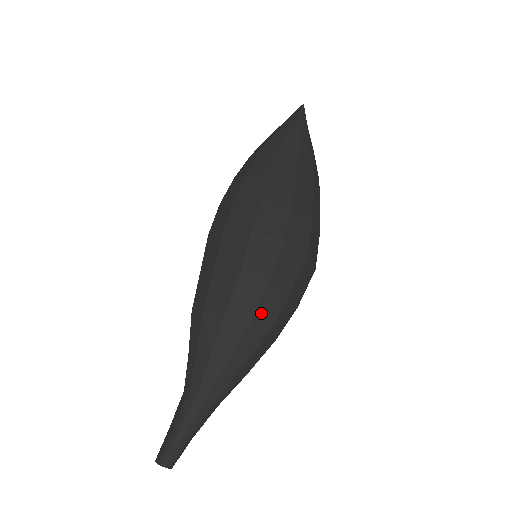
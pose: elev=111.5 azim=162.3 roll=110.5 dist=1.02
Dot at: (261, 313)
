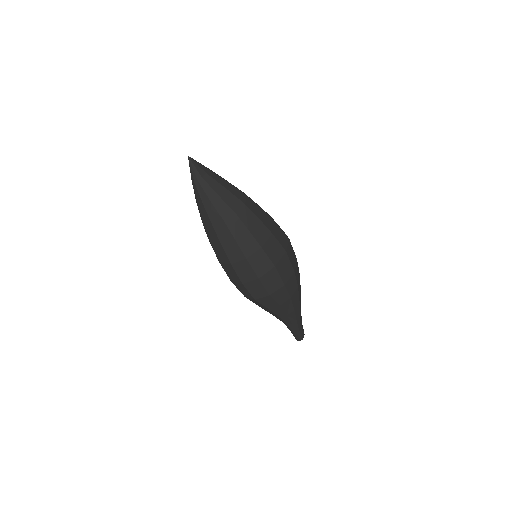
Dot at: (267, 305)
